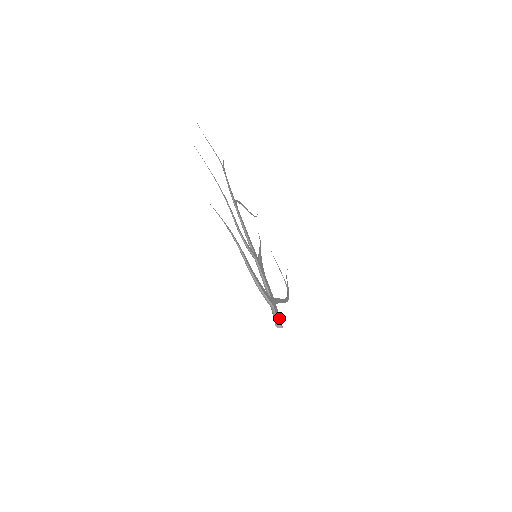
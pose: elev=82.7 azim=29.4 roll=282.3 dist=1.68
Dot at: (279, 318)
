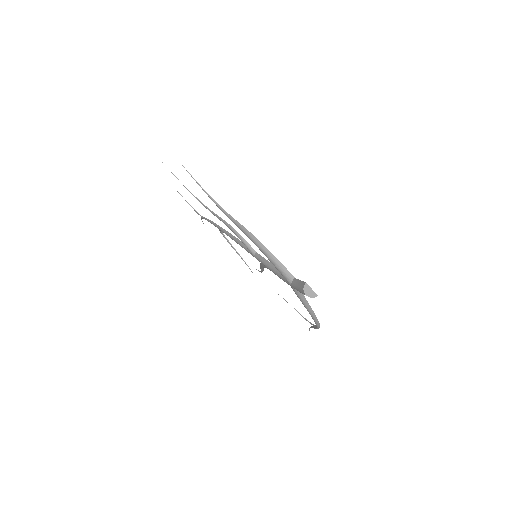
Dot at: occluded
